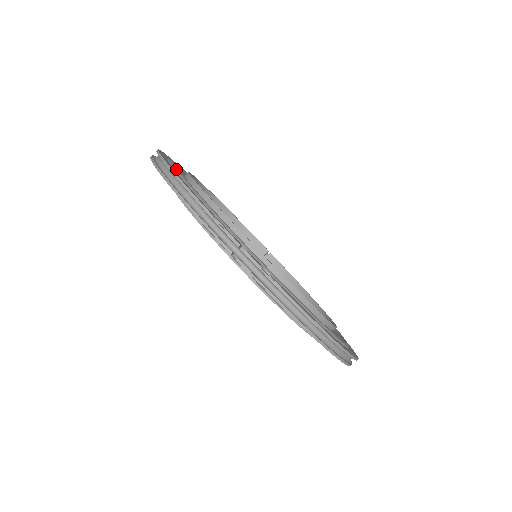
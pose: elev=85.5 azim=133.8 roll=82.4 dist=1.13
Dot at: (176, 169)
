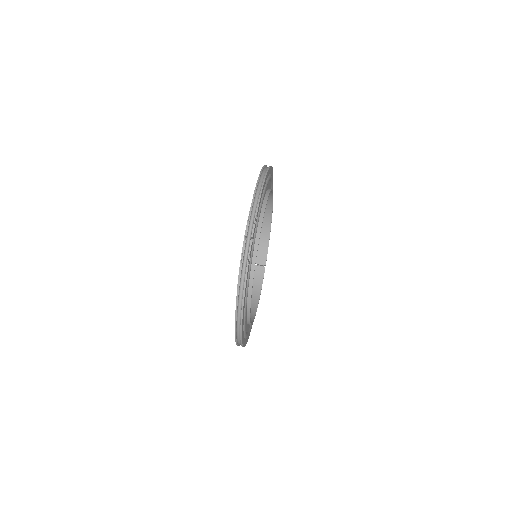
Dot at: (267, 182)
